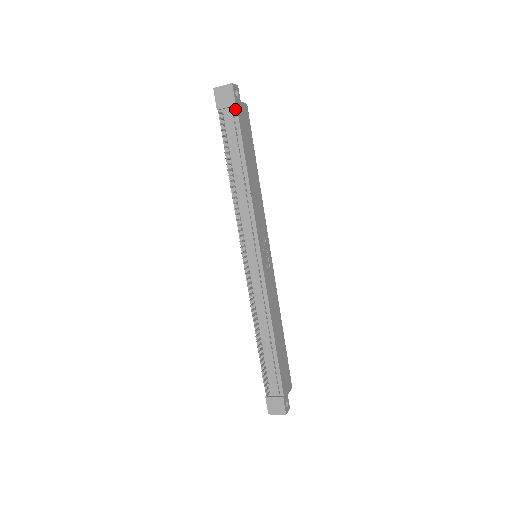
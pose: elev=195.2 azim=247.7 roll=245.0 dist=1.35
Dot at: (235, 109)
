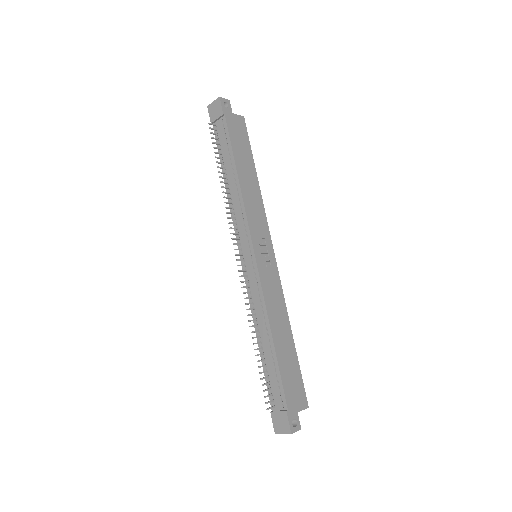
Dot at: (224, 118)
